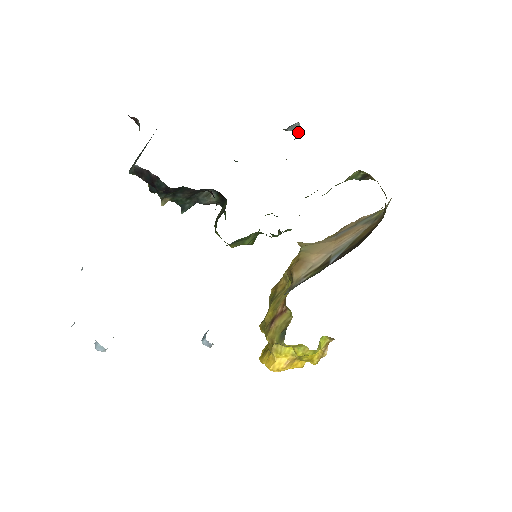
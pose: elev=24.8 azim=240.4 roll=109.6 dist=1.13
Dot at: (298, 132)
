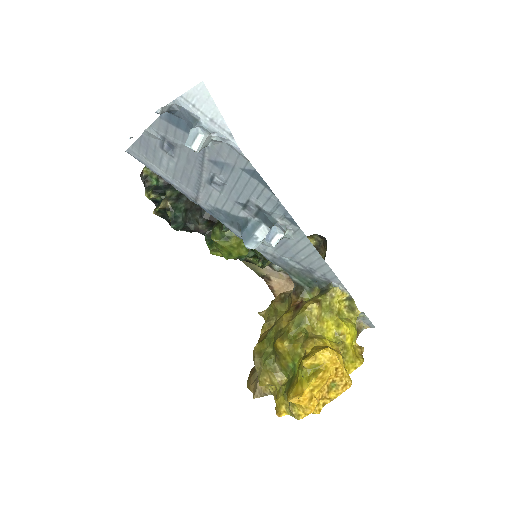
Dot at: occluded
